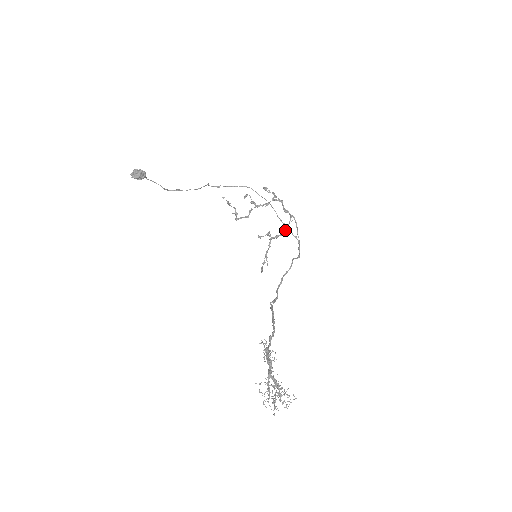
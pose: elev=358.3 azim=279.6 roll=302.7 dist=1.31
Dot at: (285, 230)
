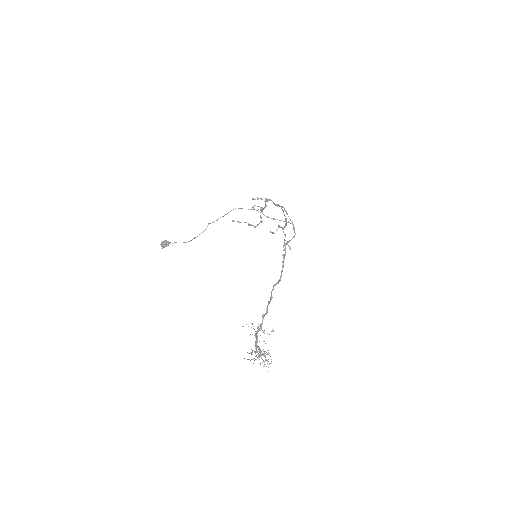
Dot at: (285, 219)
